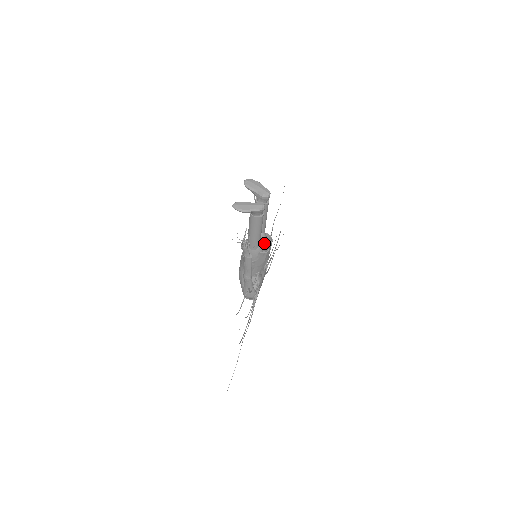
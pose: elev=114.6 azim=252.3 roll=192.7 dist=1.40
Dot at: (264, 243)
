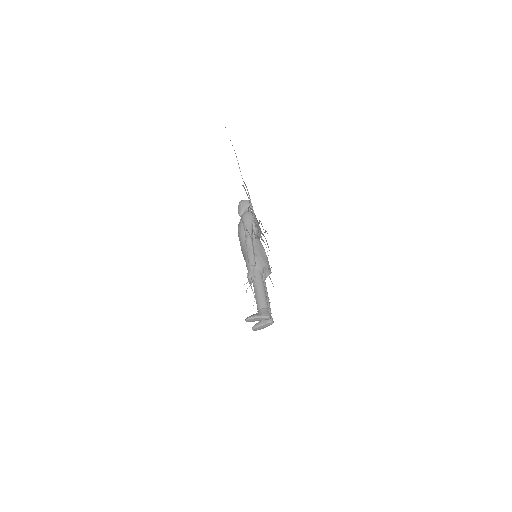
Dot at: (263, 268)
